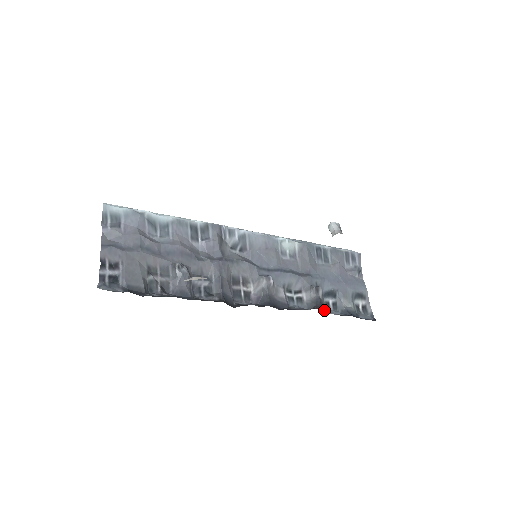
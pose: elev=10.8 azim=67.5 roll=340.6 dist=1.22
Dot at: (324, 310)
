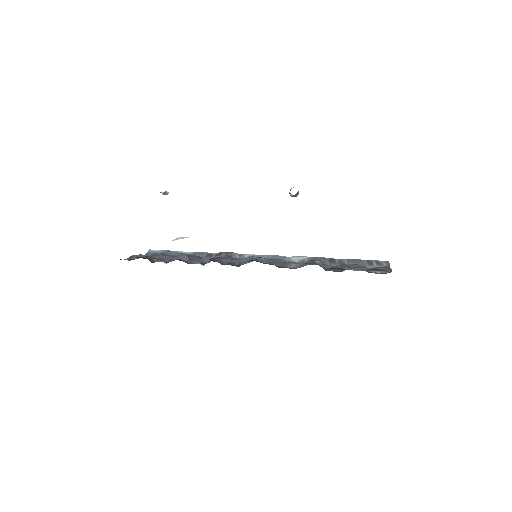
Dot at: (317, 264)
